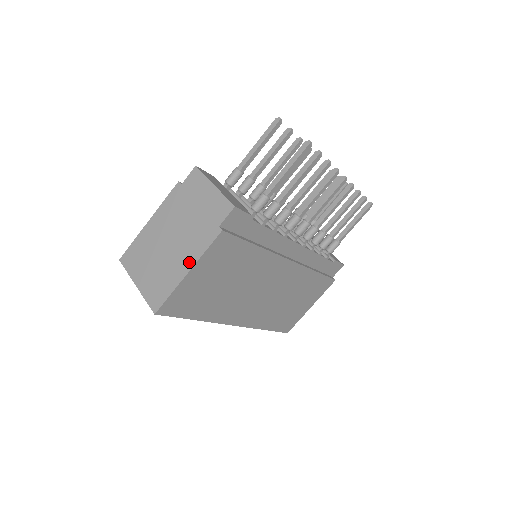
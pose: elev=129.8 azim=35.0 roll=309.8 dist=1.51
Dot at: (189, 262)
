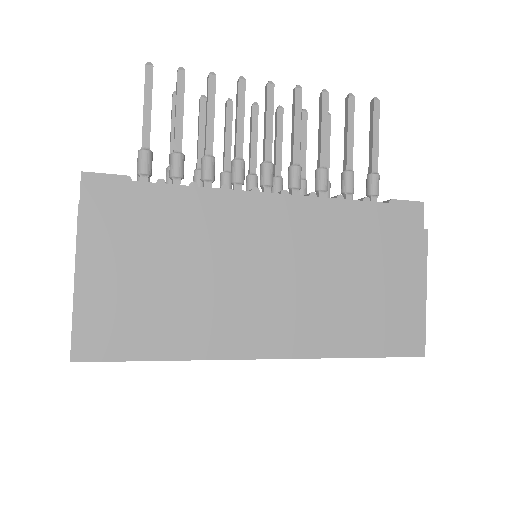
Dot at: (75, 270)
